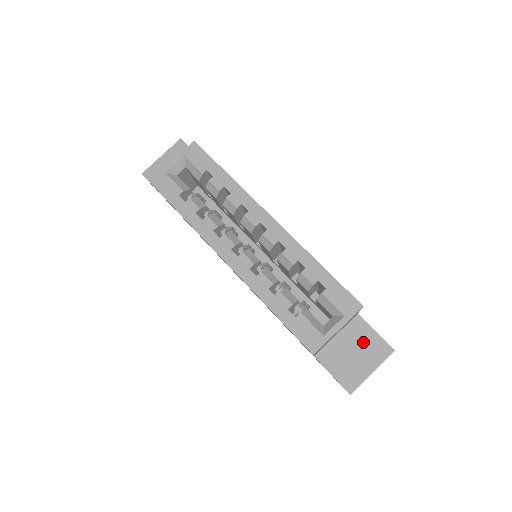
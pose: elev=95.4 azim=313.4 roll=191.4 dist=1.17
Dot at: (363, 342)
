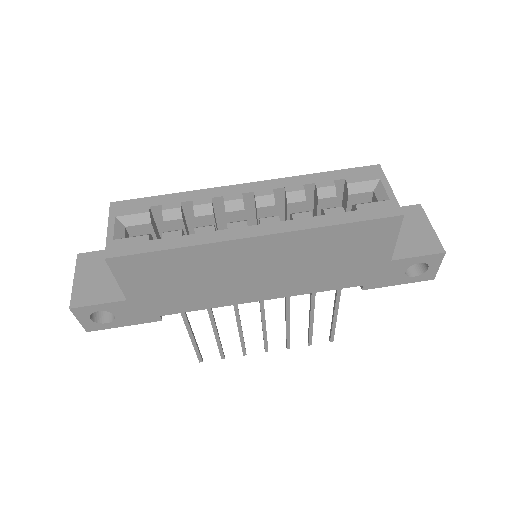
Dot at: occluded
